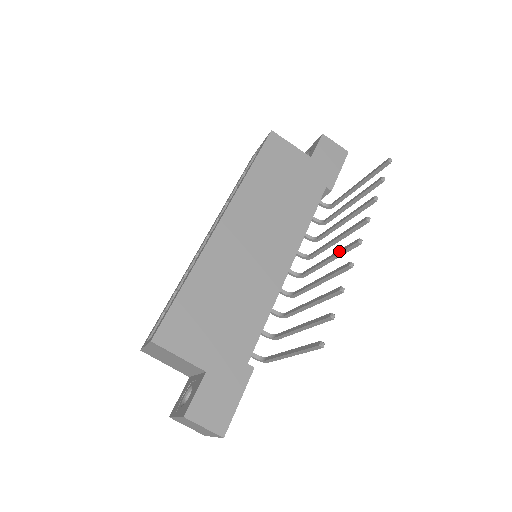
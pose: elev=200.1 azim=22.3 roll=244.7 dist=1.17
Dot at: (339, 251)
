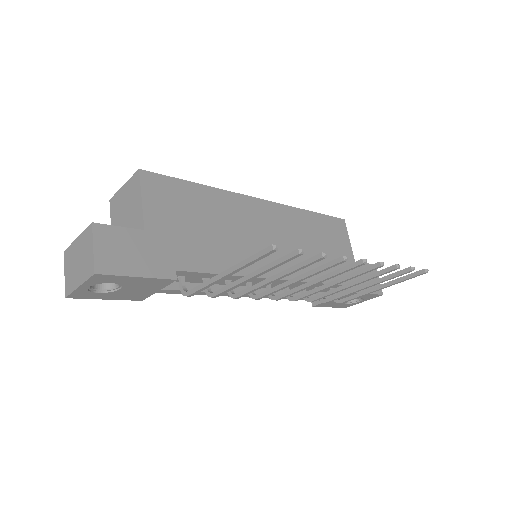
Dot at: (335, 270)
